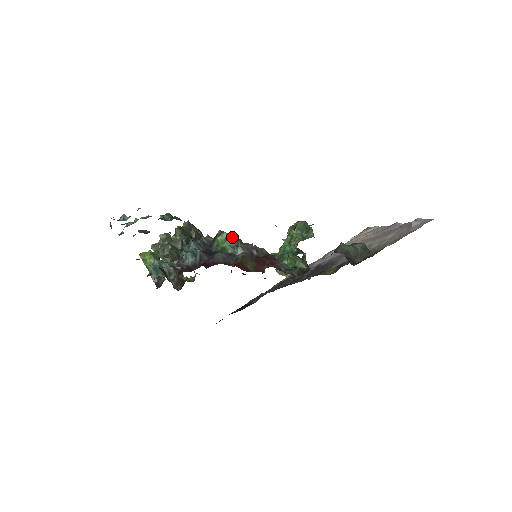
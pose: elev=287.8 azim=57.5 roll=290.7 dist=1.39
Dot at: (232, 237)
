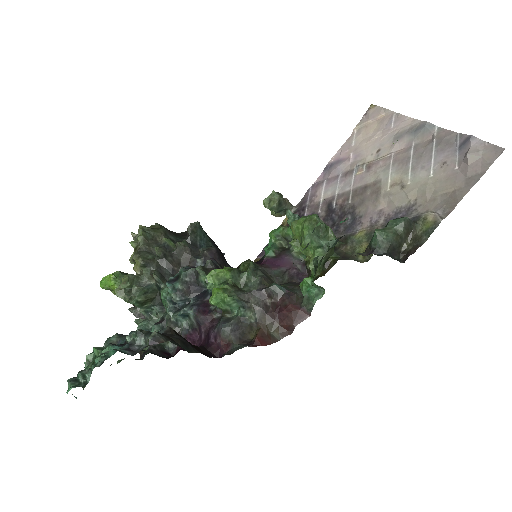
Dot at: (231, 298)
